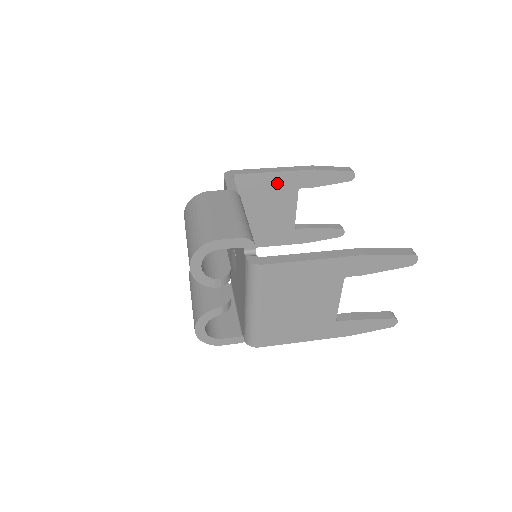
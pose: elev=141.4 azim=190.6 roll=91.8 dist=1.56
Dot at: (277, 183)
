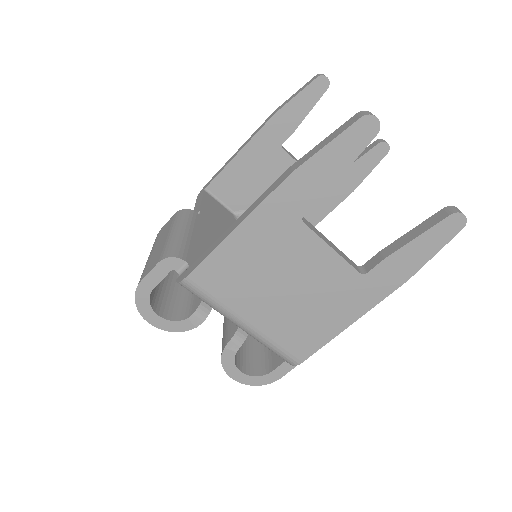
Dot at: (253, 160)
